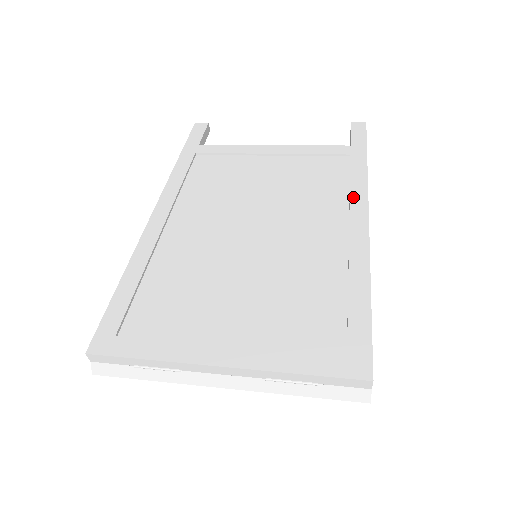
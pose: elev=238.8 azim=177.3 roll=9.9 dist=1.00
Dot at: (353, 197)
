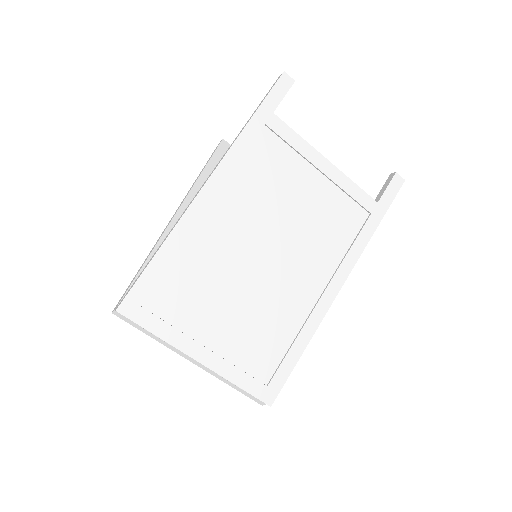
Dot at: (344, 263)
